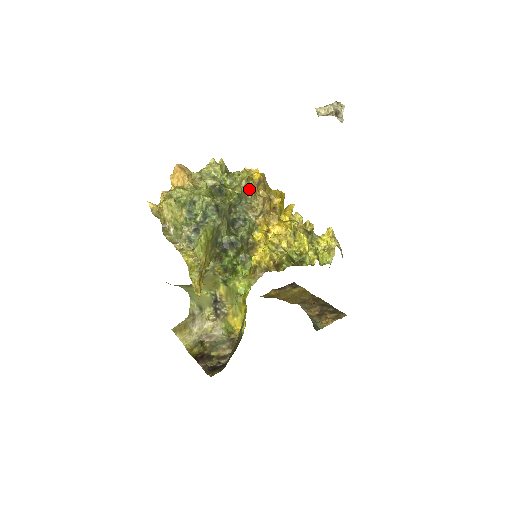
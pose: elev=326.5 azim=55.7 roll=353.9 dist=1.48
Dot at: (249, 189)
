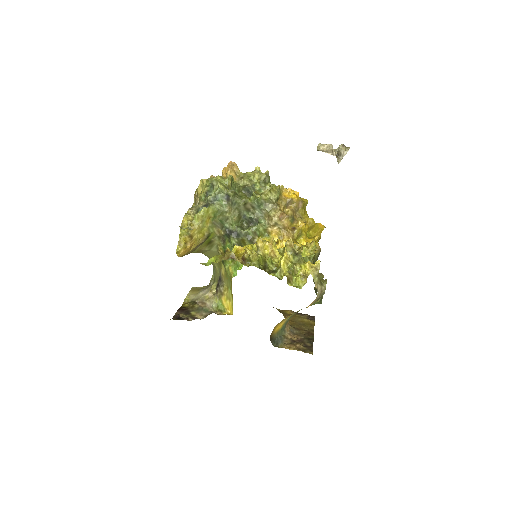
Dot at: (270, 199)
